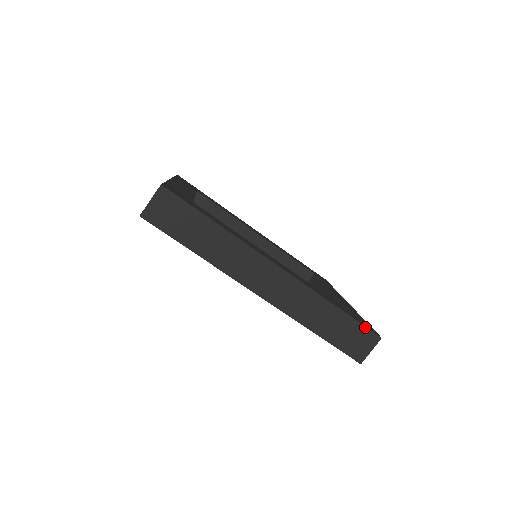
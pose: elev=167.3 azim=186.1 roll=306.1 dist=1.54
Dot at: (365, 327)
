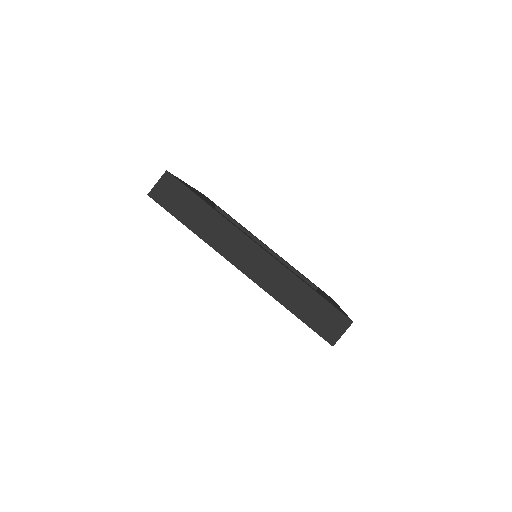
Dot at: (337, 309)
